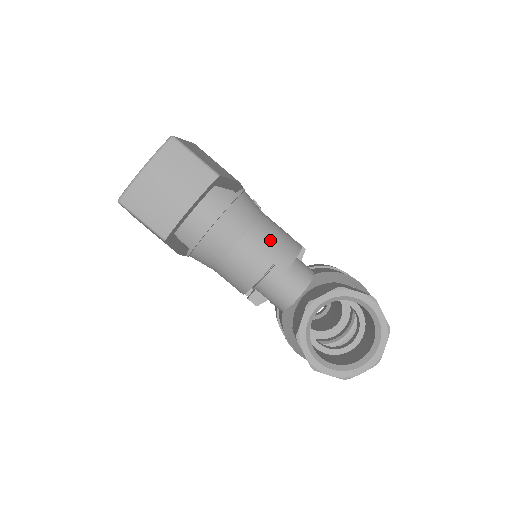
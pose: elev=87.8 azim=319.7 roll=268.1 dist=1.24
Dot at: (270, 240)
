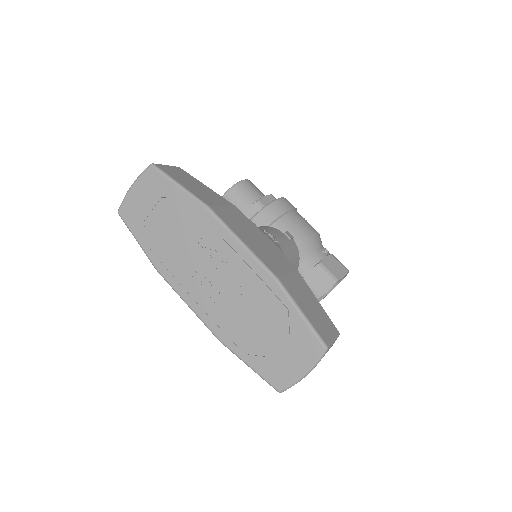
Dot at: occluded
